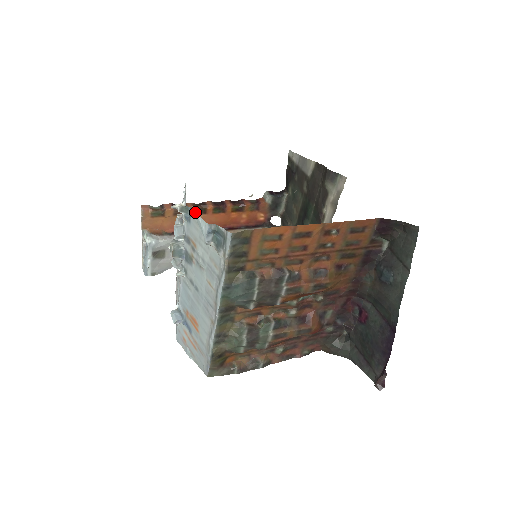
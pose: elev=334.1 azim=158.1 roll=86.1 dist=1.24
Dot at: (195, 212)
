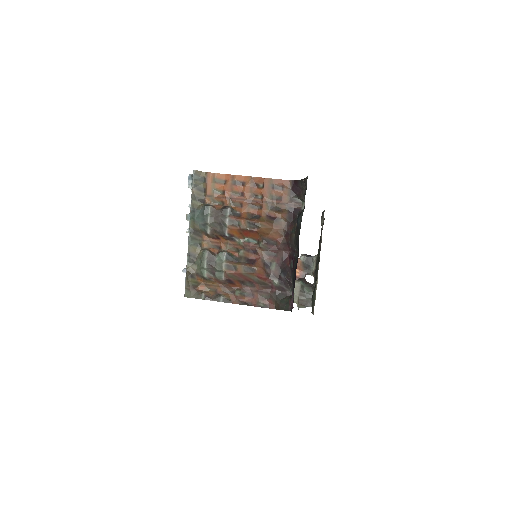
Dot at: occluded
